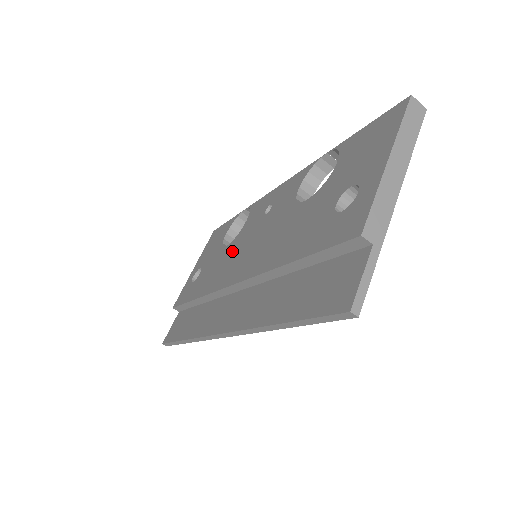
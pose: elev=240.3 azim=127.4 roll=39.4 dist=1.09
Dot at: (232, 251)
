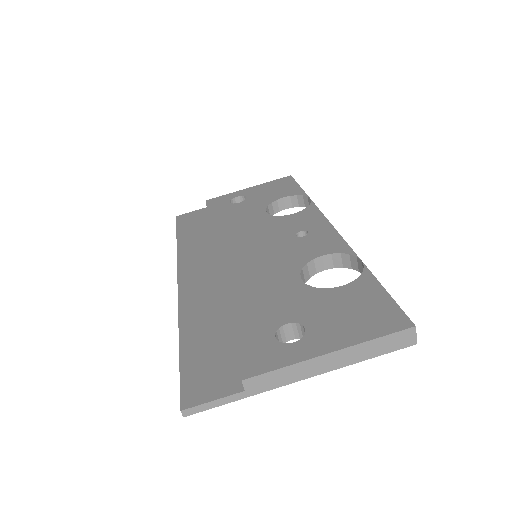
Dot at: (258, 226)
